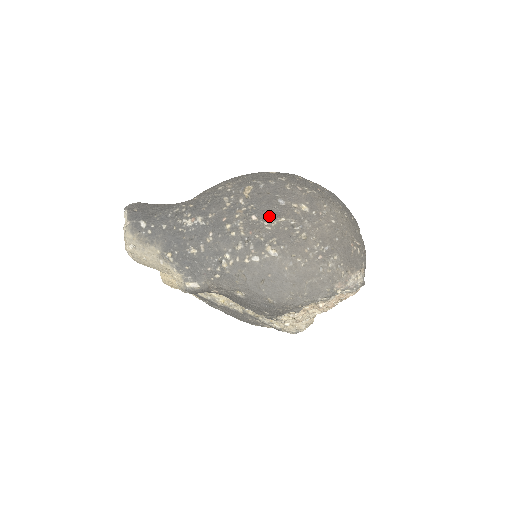
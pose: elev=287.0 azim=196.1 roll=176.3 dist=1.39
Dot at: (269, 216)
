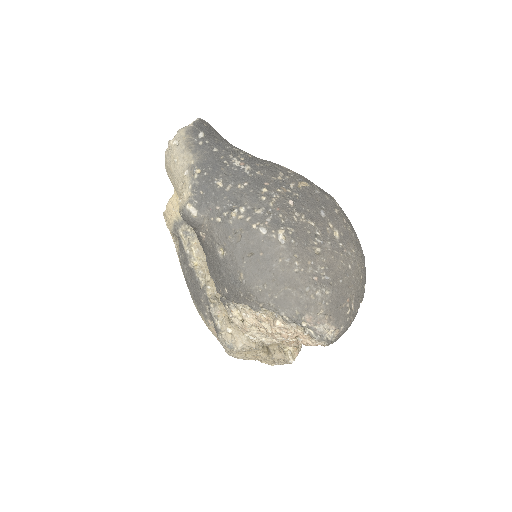
Dot at: (304, 212)
